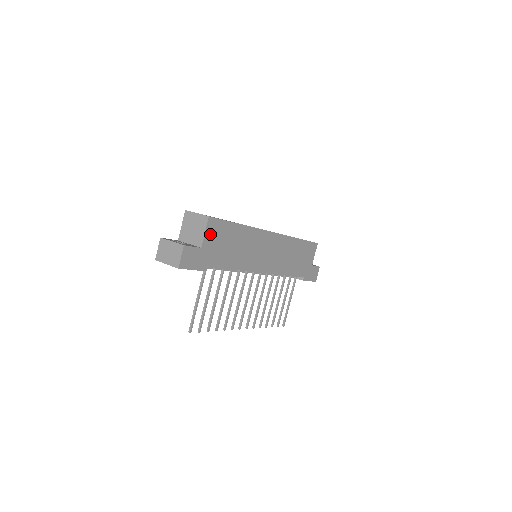
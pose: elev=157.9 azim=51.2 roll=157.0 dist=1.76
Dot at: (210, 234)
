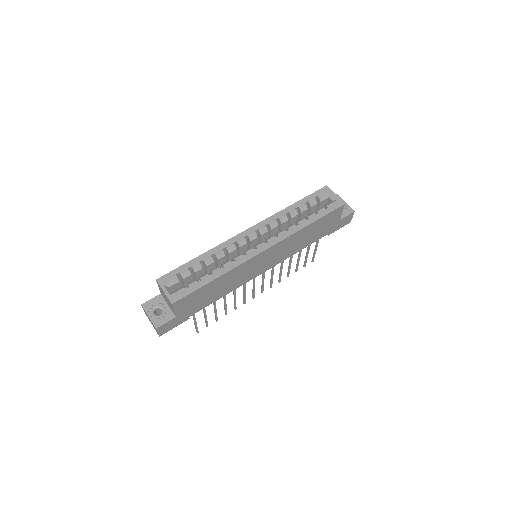
Dot at: (181, 307)
